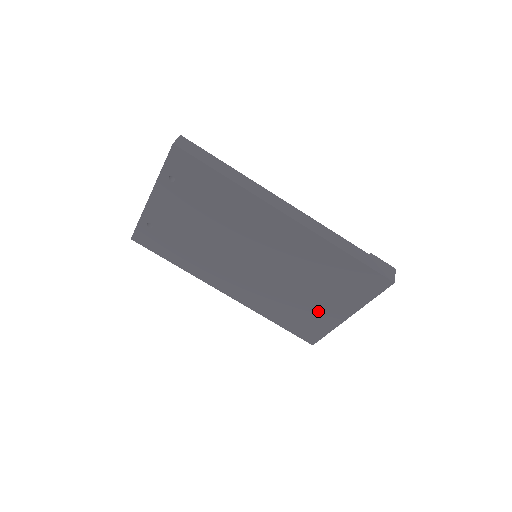
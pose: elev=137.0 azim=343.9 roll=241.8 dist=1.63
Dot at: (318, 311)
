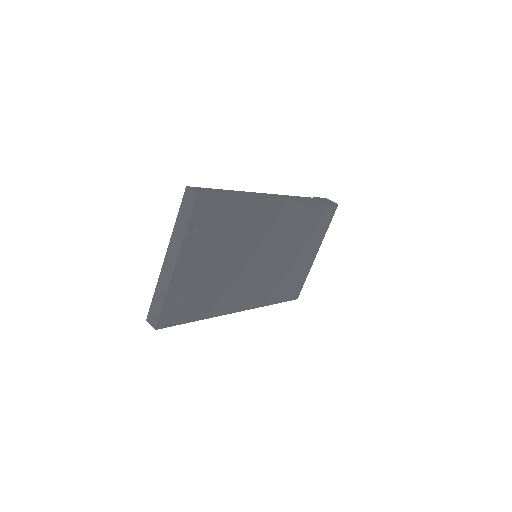
Dot at: (300, 266)
